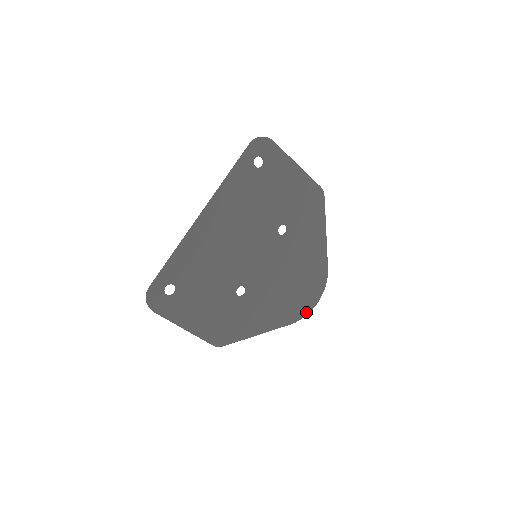
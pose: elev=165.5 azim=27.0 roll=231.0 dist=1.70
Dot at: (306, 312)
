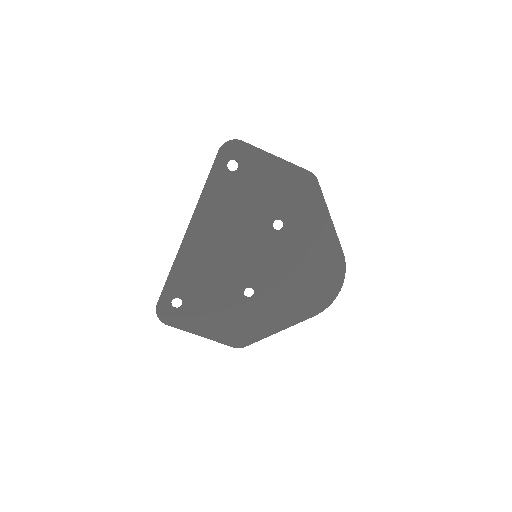
Dot at: (329, 301)
